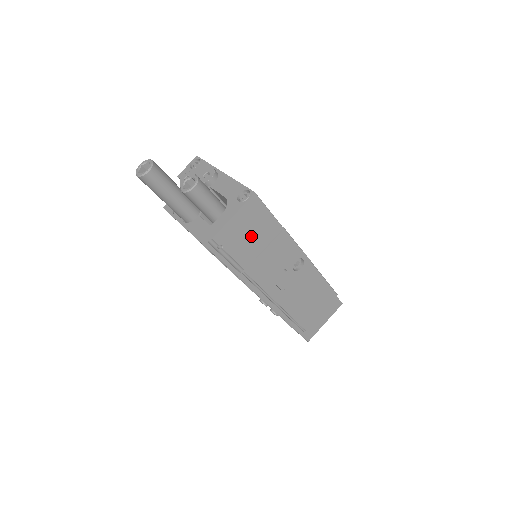
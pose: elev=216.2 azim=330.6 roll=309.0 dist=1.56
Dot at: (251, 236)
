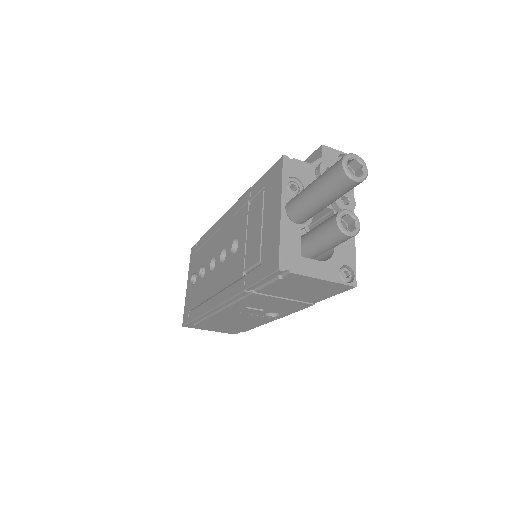
Dot at: (300, 290)
